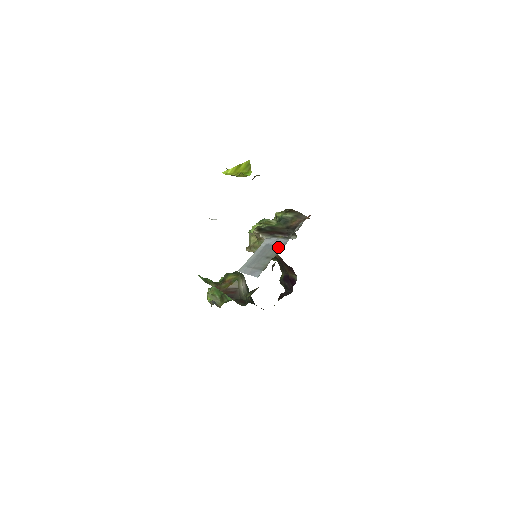
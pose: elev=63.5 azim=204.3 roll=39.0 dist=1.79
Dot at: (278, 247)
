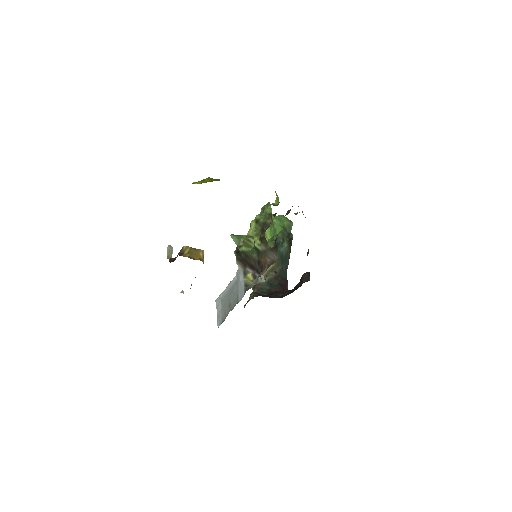
Dot at: (237, 298)
